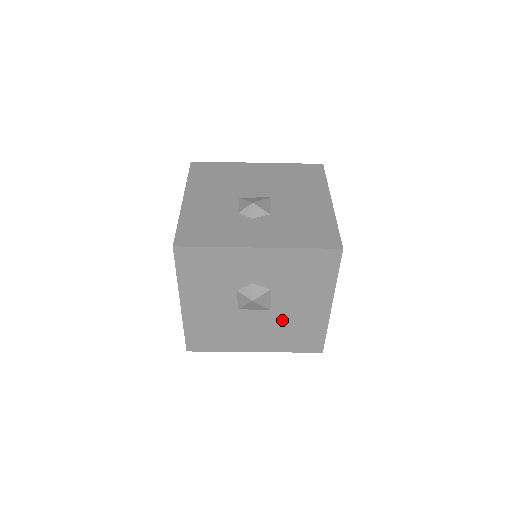
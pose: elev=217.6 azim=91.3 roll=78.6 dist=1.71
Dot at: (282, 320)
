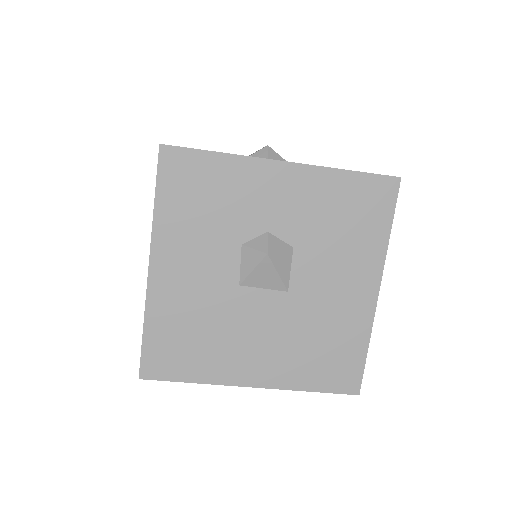
Dot at: (303, 315)
